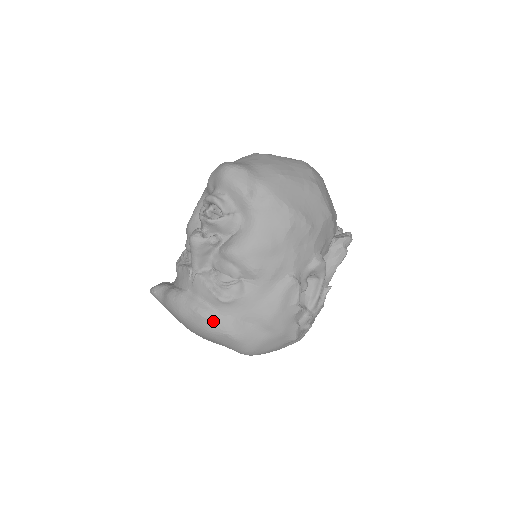
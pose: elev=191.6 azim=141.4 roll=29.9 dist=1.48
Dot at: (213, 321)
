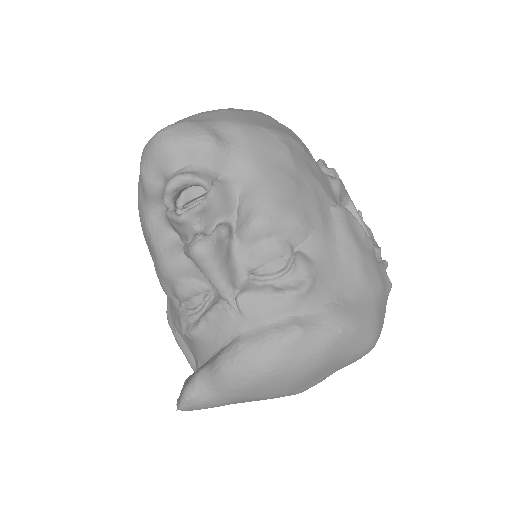
Dot at: (314, 331)
